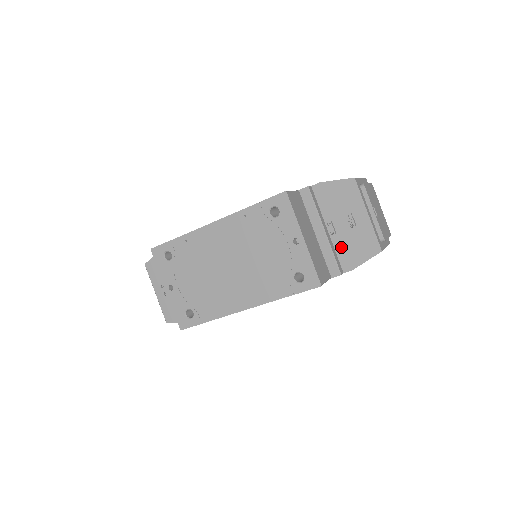
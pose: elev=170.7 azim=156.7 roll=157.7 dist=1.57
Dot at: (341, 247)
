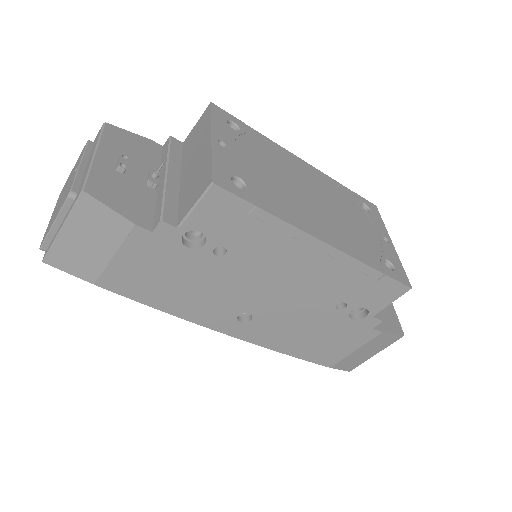
Dot at: occluded
